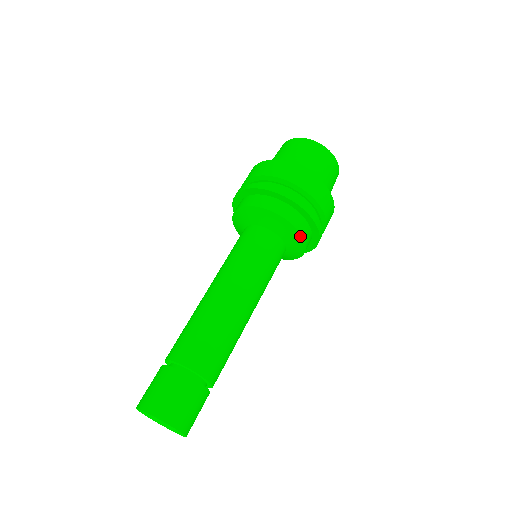
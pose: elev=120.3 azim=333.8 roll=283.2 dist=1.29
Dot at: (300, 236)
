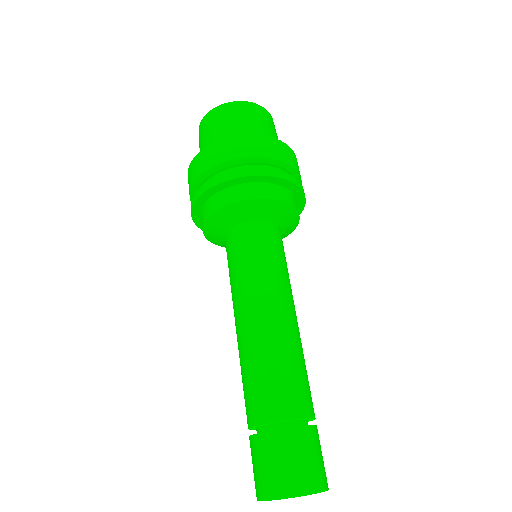
Dot at: (296, 225)
